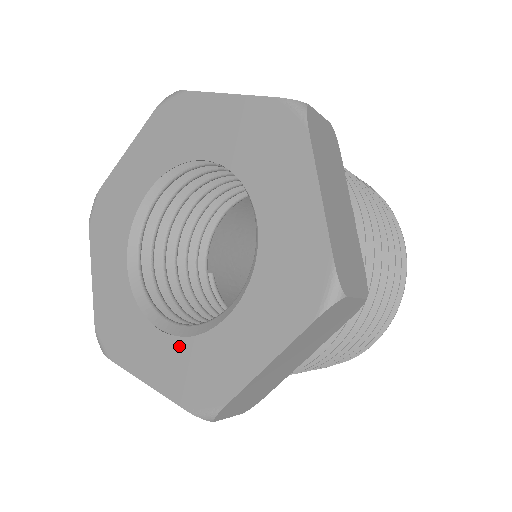
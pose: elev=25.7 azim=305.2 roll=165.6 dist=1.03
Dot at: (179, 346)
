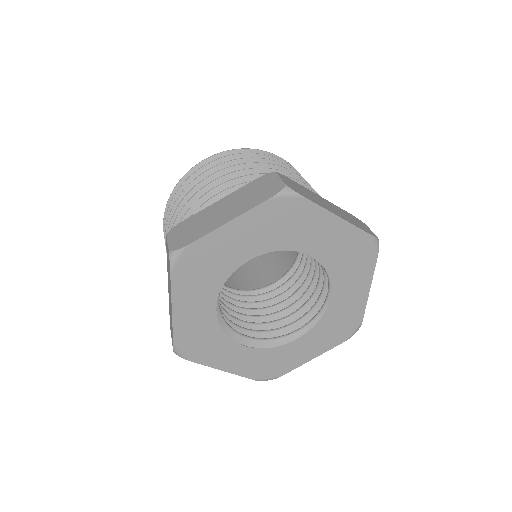
Dot at: (257, 353)
